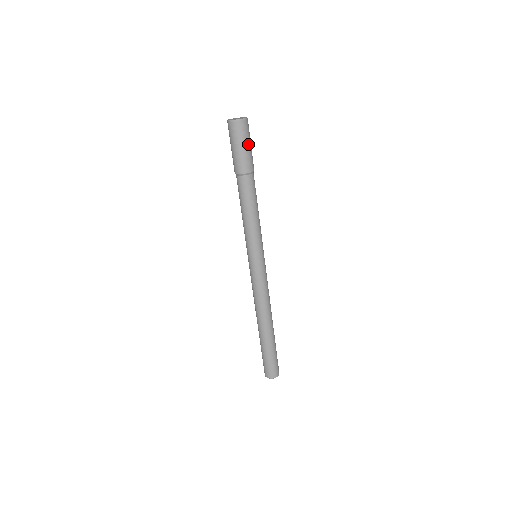
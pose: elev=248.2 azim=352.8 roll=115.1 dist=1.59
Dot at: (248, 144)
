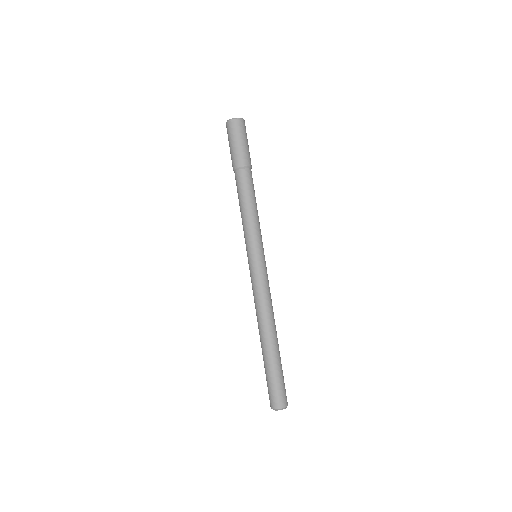
Dot at: (241, 140)
